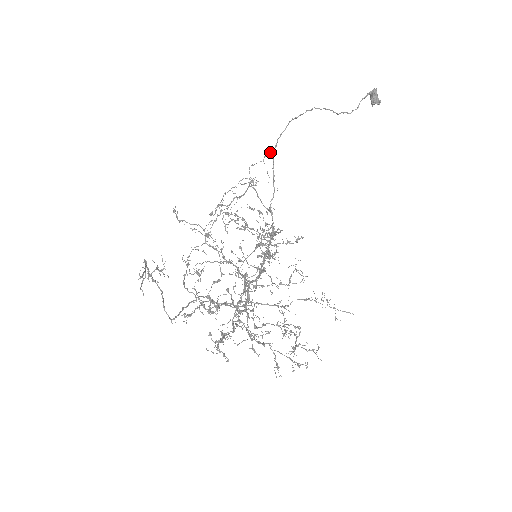
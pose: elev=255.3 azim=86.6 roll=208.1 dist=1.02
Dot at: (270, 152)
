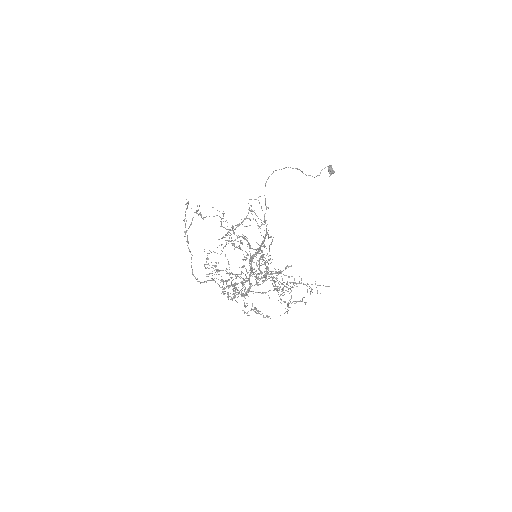
Dot at: occluded
